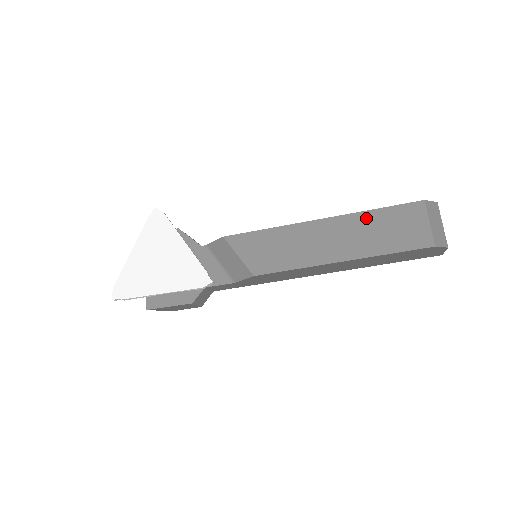
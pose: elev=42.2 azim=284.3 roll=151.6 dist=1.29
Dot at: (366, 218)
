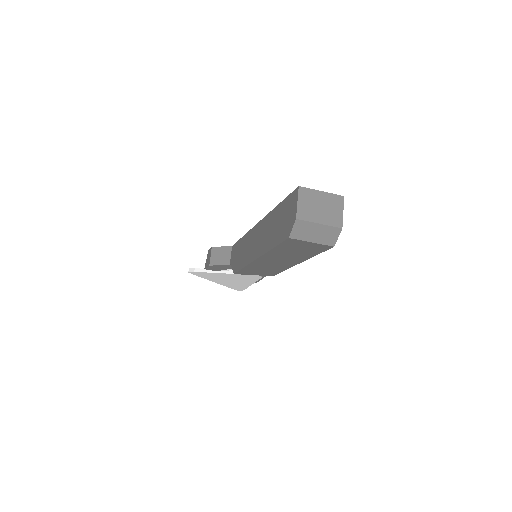
Dot at: (276, 252)
